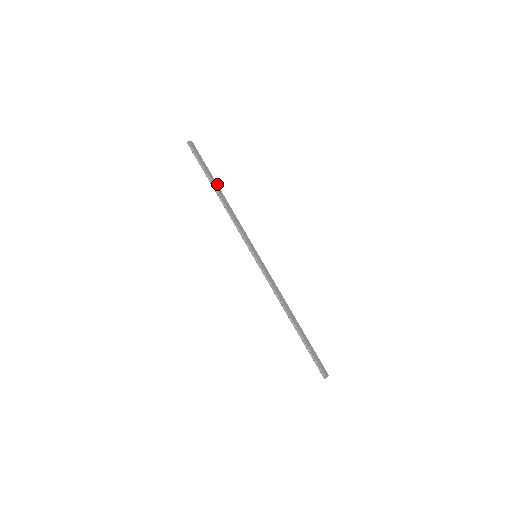
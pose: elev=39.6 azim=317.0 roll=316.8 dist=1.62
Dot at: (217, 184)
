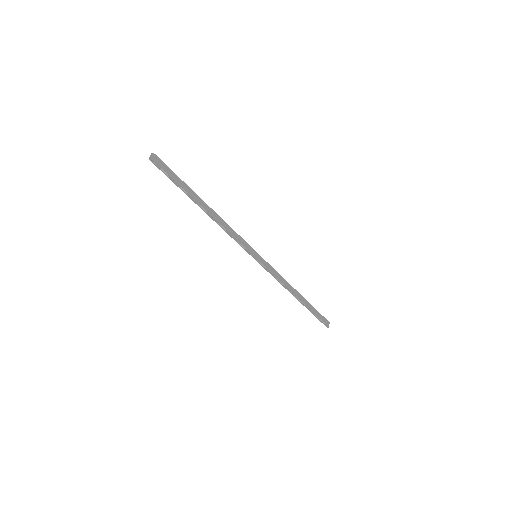
Dot at: (198, 196)
